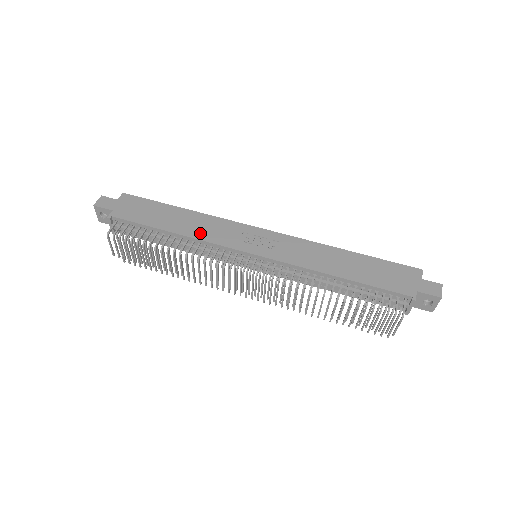
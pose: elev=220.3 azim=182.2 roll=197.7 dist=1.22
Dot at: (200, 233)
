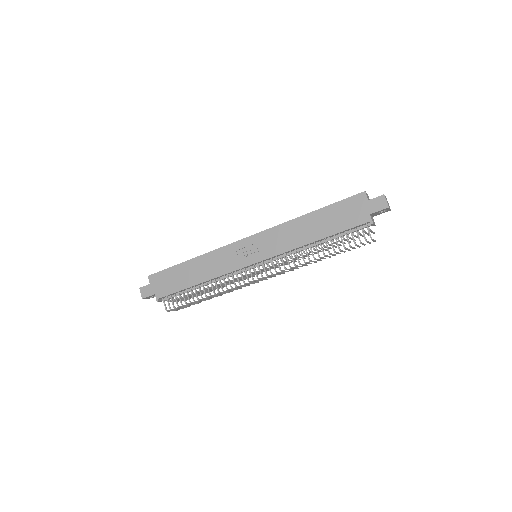
Dot at: (213, 272)
